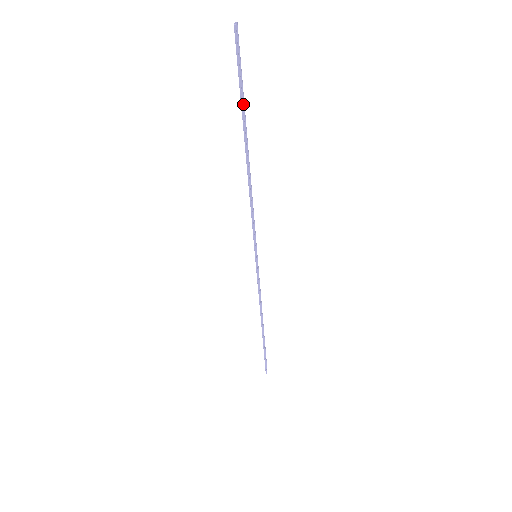
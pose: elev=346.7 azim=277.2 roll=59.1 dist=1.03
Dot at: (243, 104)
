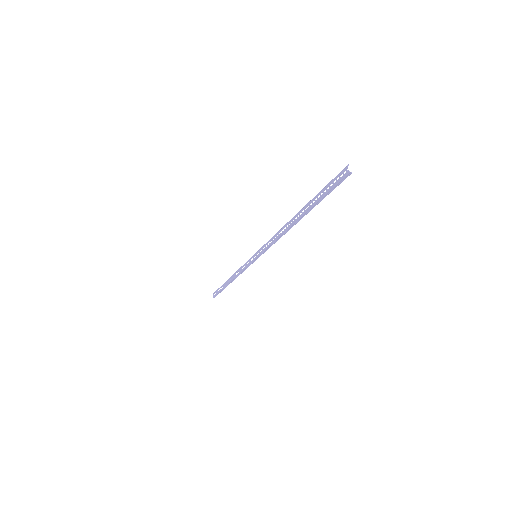
Dot at: (314, 198)
